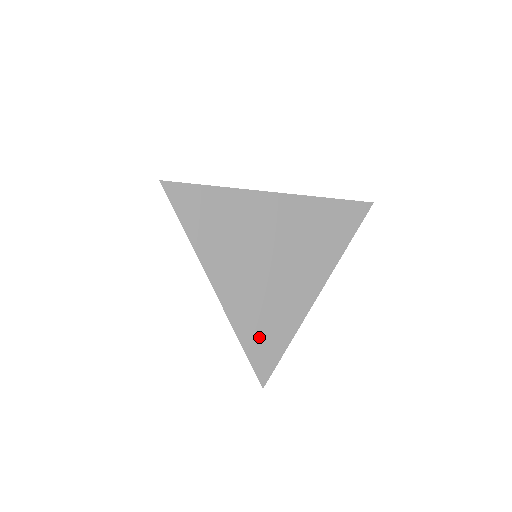
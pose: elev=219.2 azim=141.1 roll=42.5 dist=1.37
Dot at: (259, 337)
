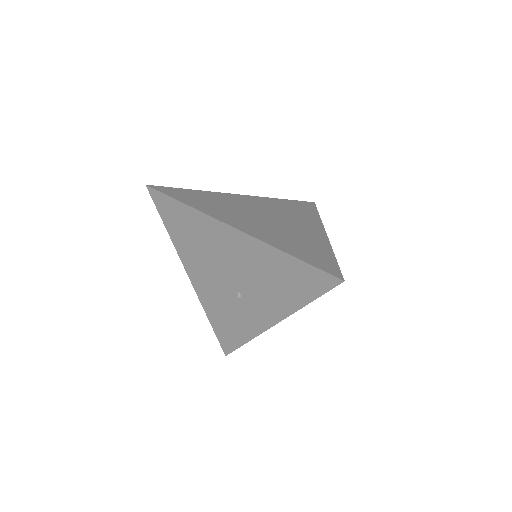
Dot at: (303, 252)
